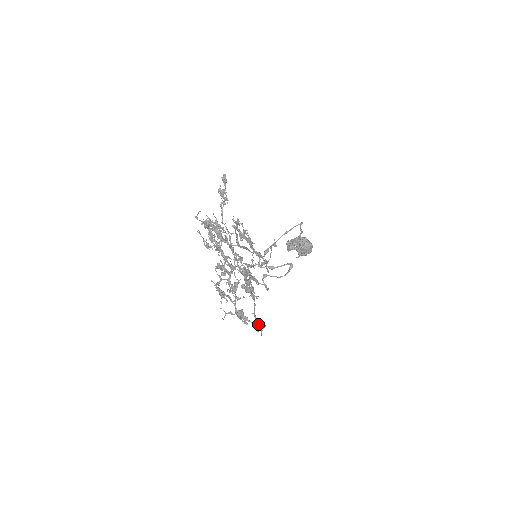
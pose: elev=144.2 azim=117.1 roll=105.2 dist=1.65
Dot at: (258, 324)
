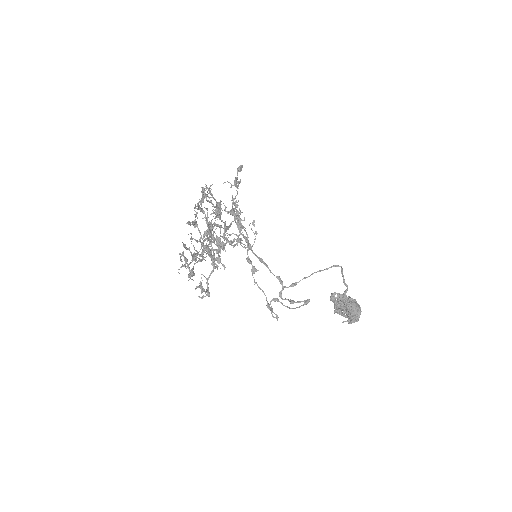
Dot at: (200, 282)
